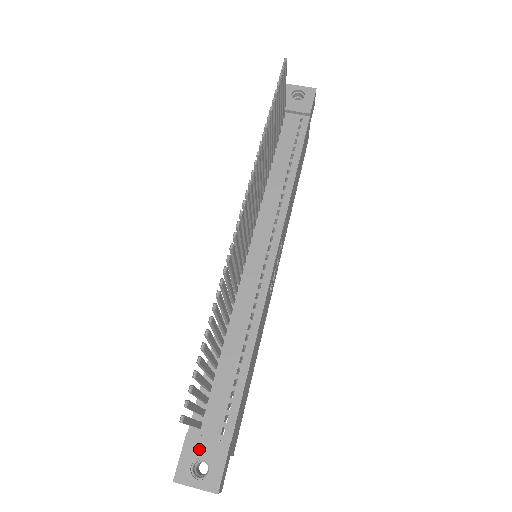
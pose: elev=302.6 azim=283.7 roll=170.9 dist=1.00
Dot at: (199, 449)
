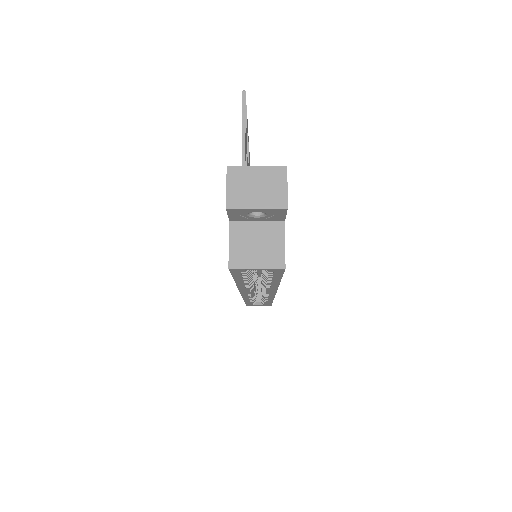
Dot at: occluded
